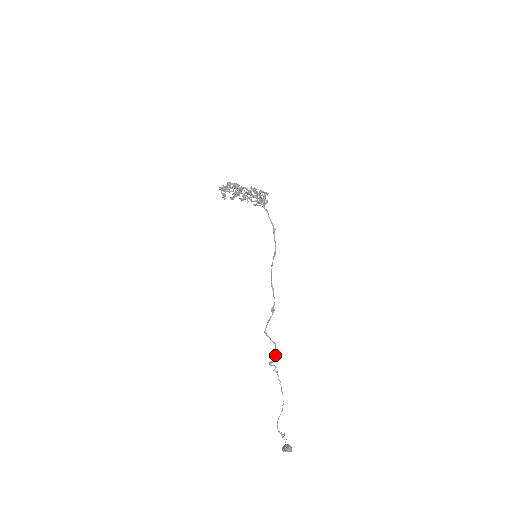
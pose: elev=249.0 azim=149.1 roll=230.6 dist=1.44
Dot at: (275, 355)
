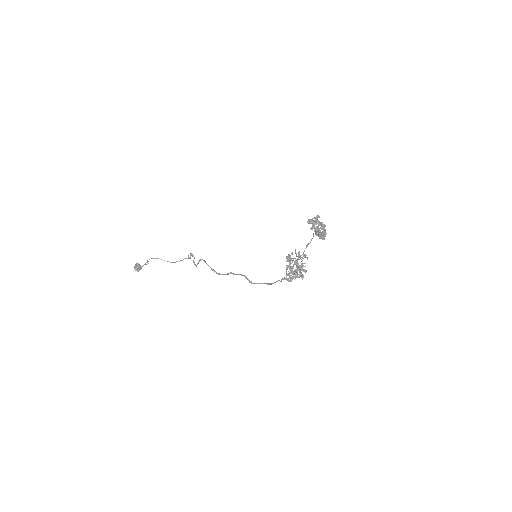
Dot at: (194, 262)
